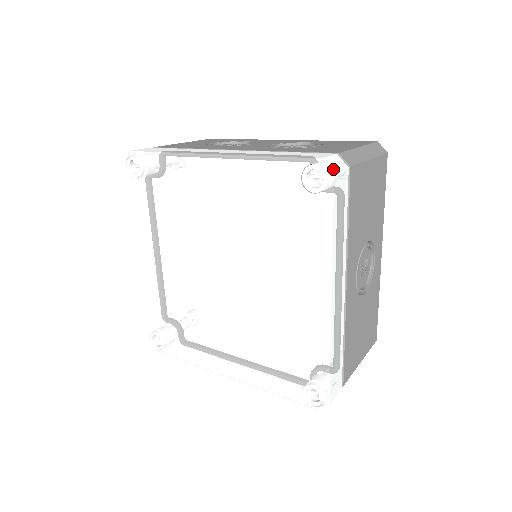
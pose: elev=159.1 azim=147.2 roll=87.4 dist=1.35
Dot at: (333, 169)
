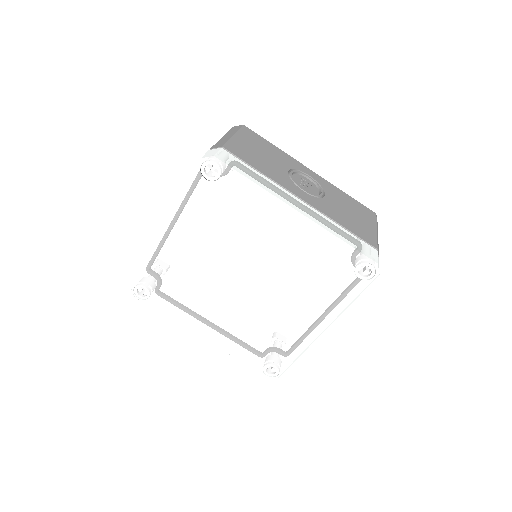
Dot at: (212, 156)
